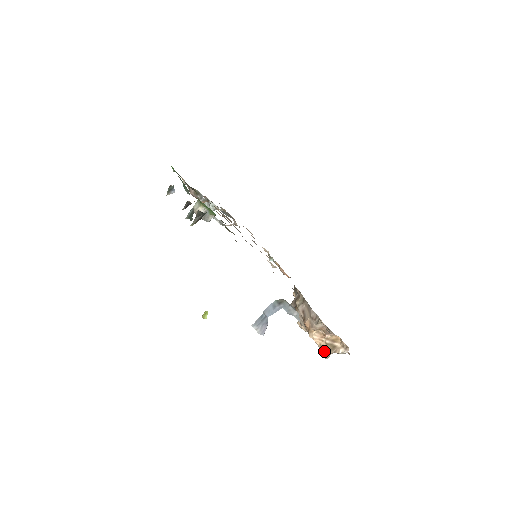
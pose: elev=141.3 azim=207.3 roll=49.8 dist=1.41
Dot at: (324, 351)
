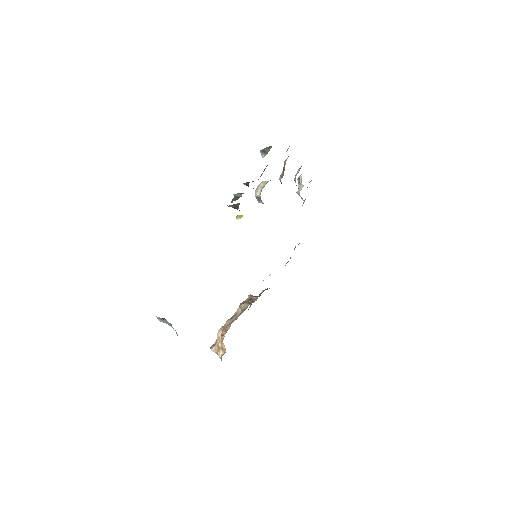
Dot at: (213, 345)
